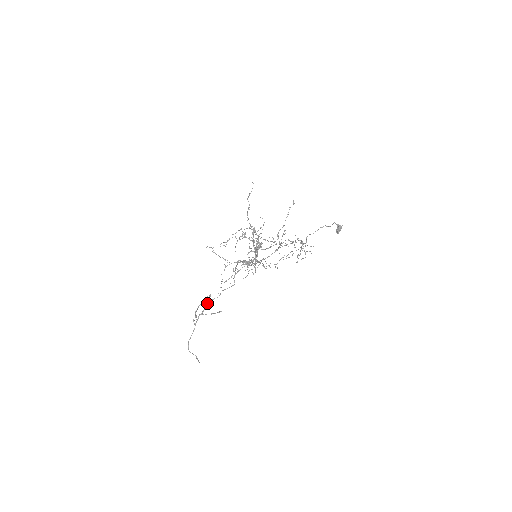
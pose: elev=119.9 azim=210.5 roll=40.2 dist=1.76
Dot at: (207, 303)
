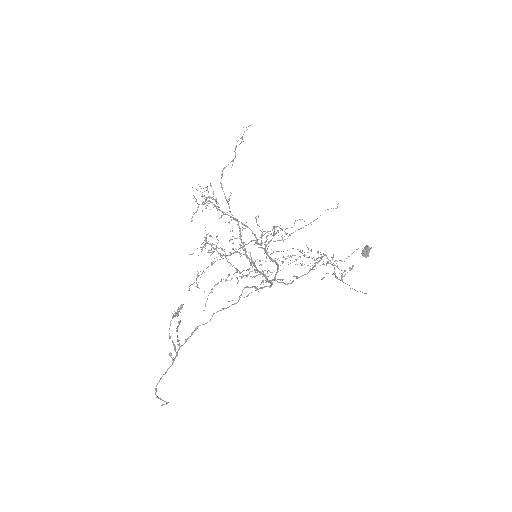
Dot at: (195, 329)
